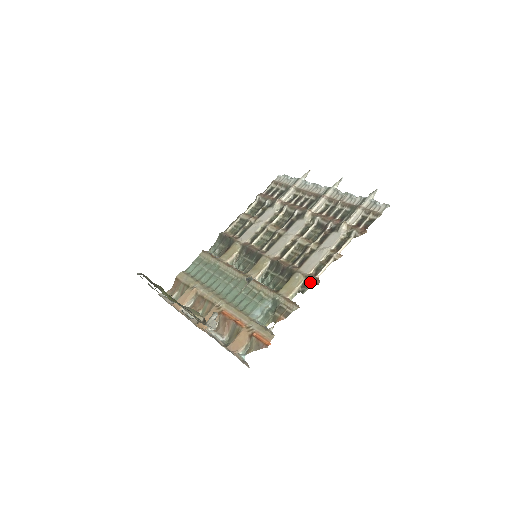
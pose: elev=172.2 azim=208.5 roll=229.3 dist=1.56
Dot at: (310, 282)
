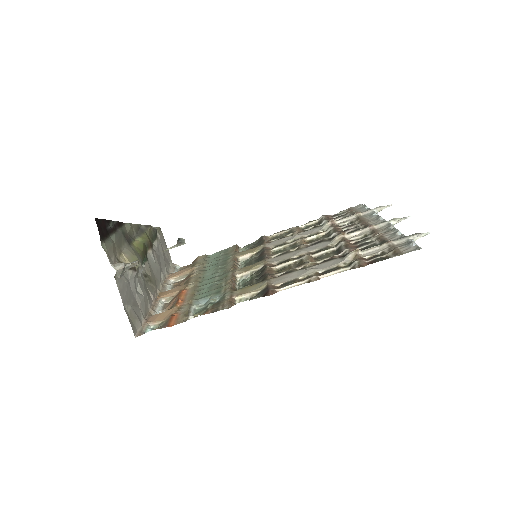
Dot at: (265, 292)
